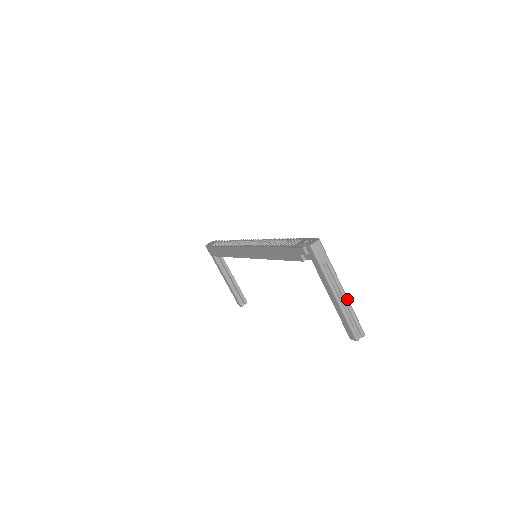
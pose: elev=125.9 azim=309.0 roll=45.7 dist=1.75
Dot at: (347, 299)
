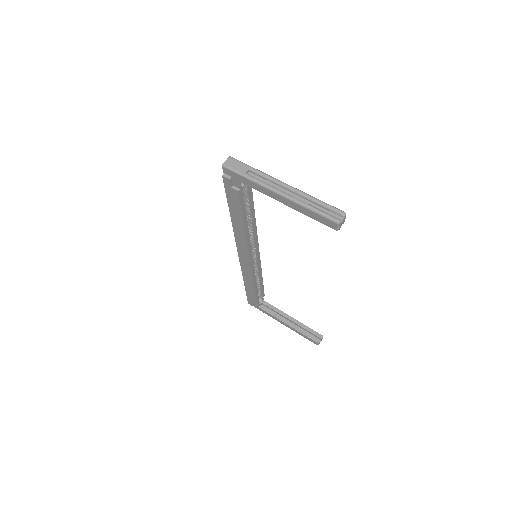
Dot at: (296, 190)
